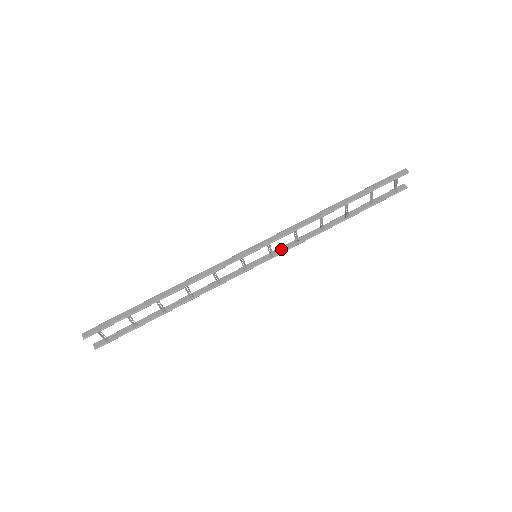
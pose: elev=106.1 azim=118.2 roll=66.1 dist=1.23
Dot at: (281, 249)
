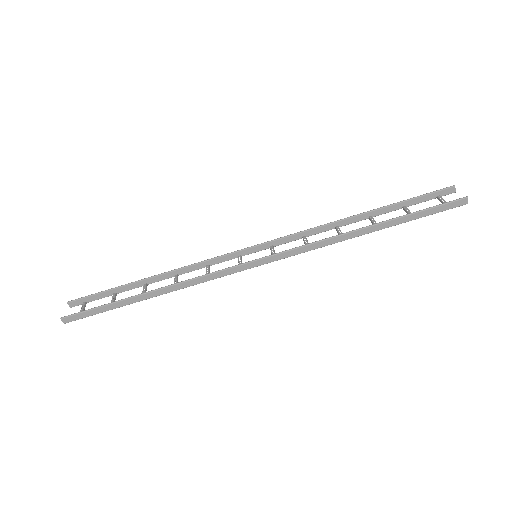
Dot at: (284, 240)
